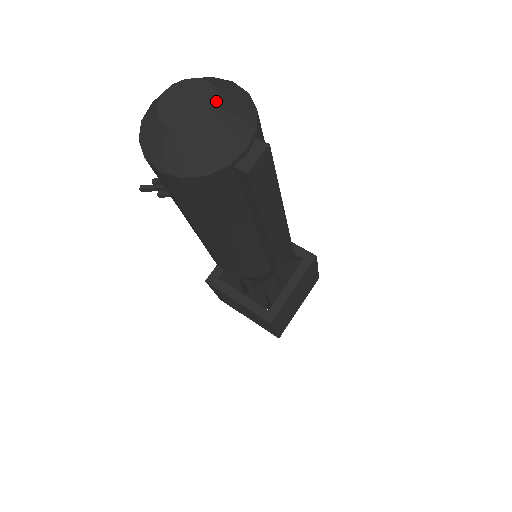
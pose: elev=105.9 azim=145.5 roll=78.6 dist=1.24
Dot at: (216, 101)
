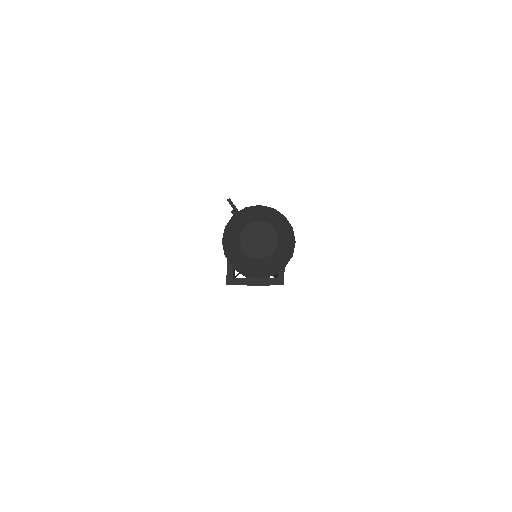
Dot at: (268, 254)
